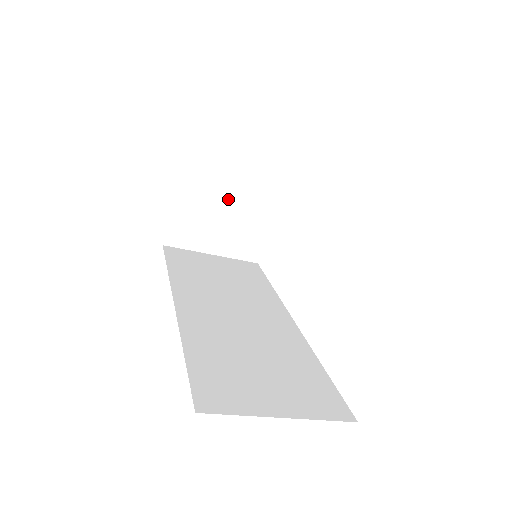
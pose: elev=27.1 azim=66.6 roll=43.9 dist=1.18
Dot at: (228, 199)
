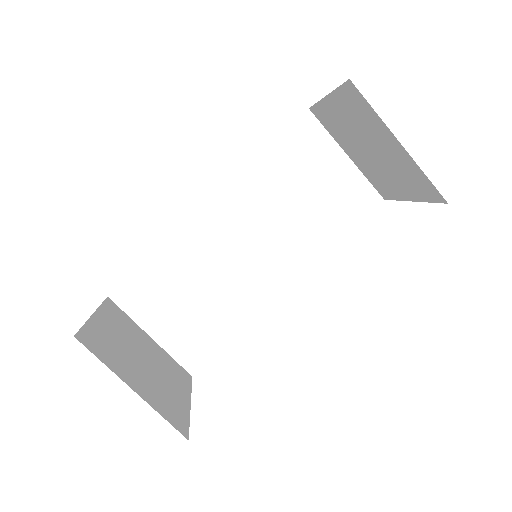
Dot at: (145, 355)
